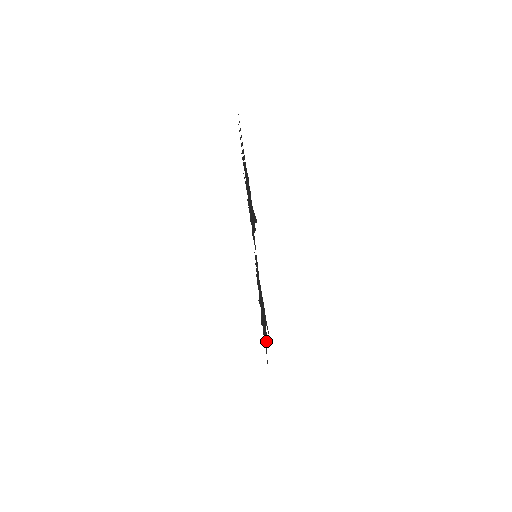
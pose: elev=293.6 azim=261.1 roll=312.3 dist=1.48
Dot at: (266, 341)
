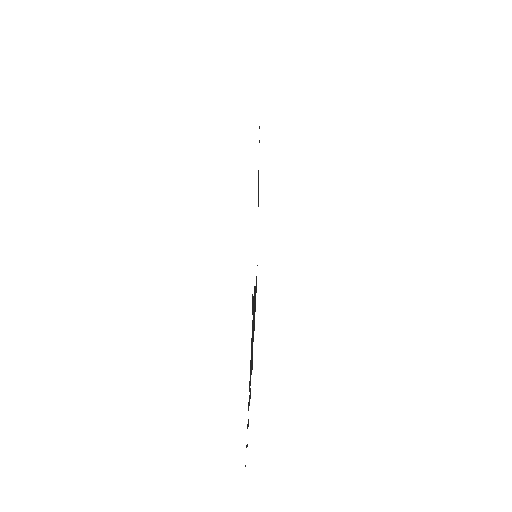
Dot at: occluded
